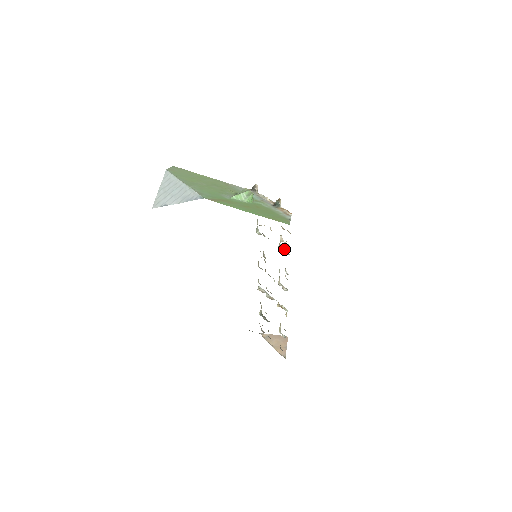
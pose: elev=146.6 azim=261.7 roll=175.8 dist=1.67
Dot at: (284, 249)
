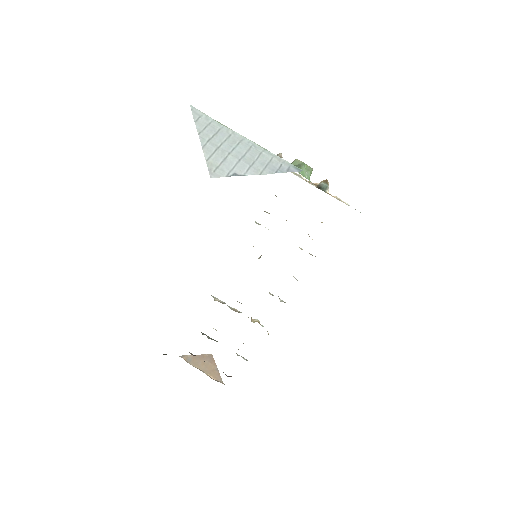
Dot at: occluded
